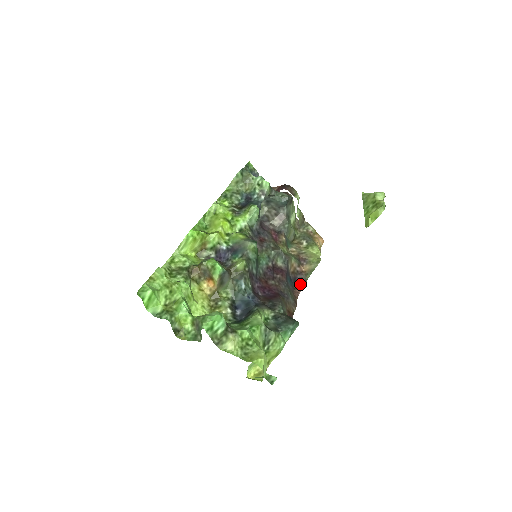
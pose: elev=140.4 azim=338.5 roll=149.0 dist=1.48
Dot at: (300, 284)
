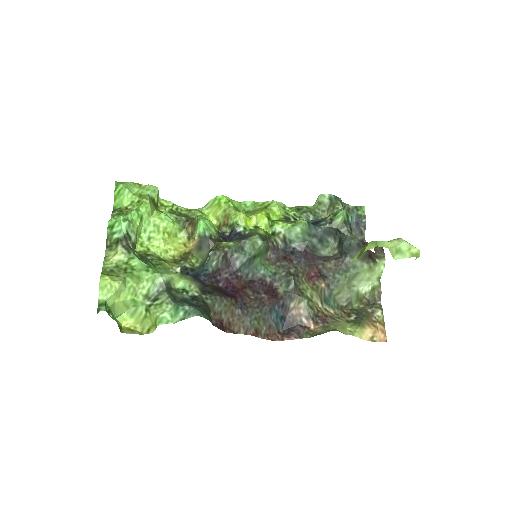
Dot at: (290, 334)
